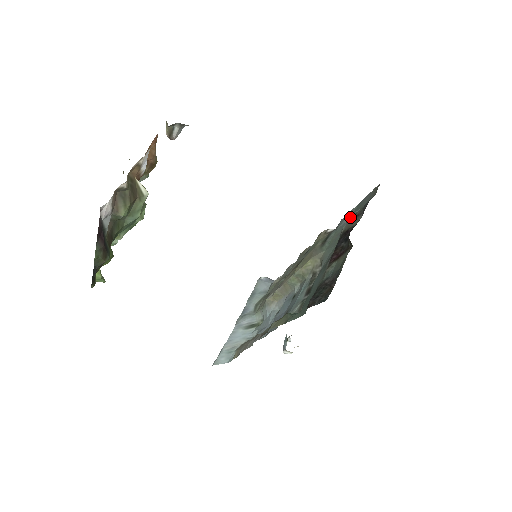
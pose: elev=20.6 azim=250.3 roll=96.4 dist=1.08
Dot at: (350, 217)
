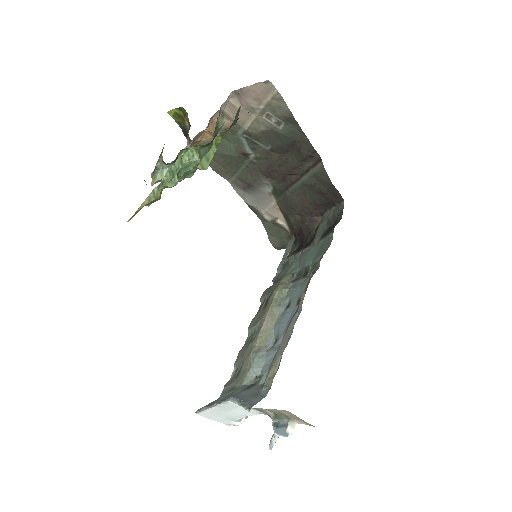
Dot at: occluded
